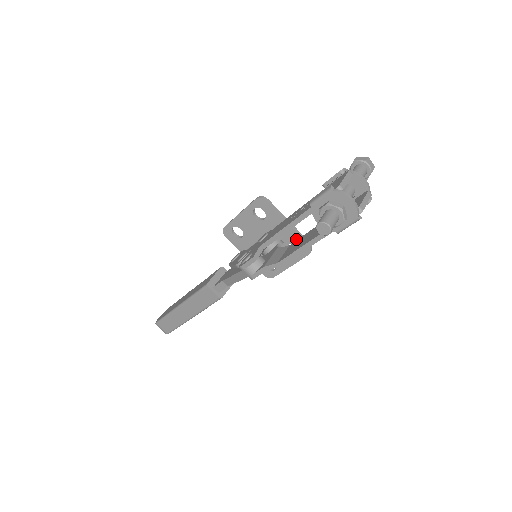
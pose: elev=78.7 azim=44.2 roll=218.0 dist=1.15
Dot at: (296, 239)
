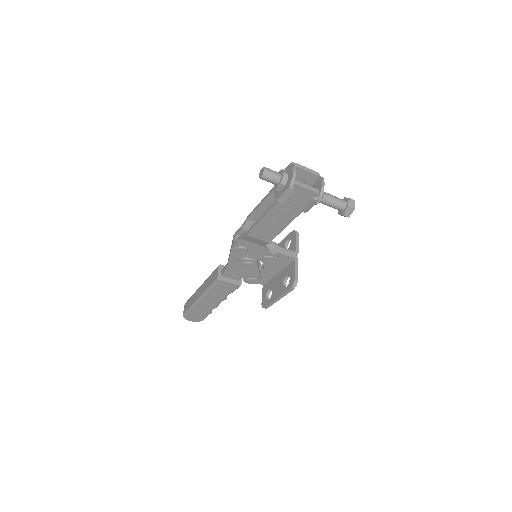
Dot at: (292, 271)
